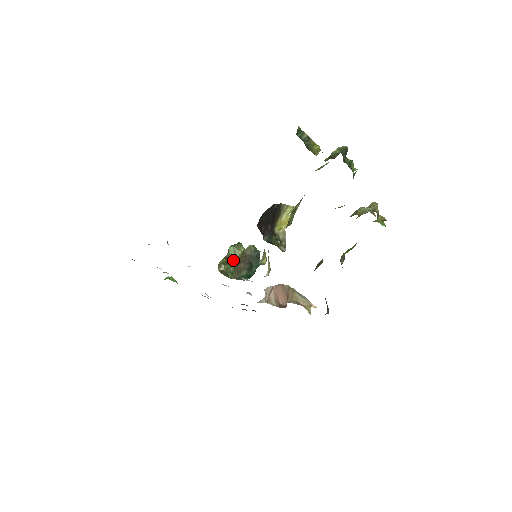
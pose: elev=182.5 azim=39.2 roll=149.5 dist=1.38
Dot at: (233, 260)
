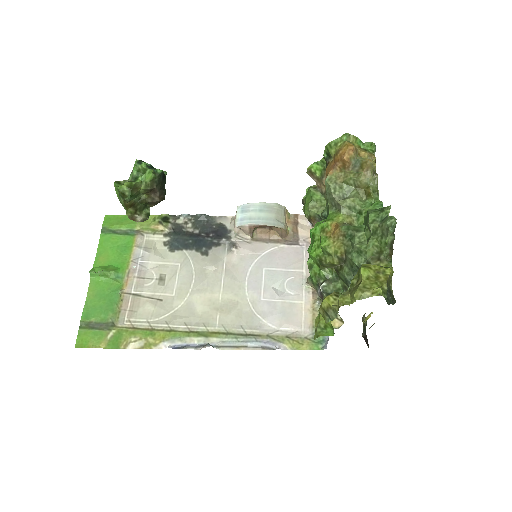
Dot at: (136, 199)
